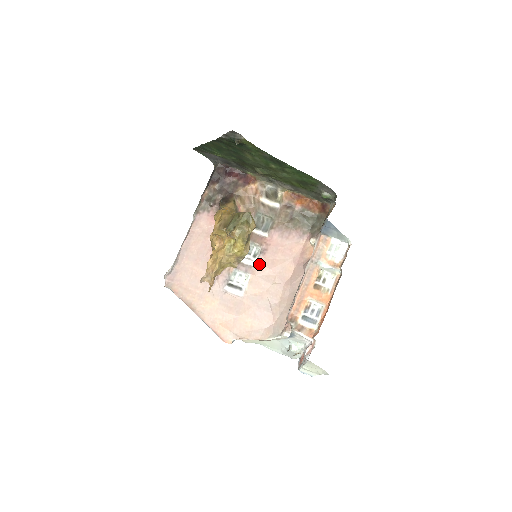
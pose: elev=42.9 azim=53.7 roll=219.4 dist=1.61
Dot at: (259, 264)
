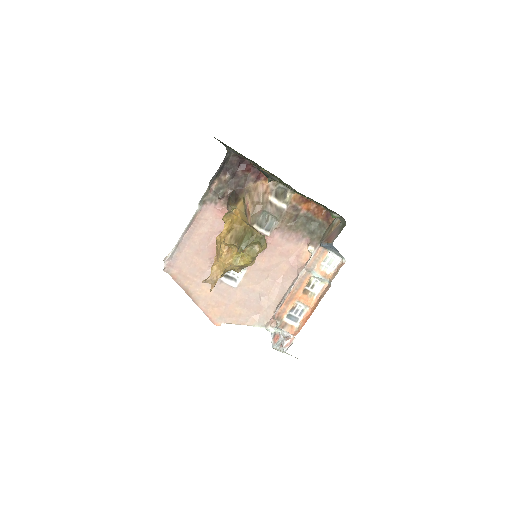
Dot at: (257, 261)
